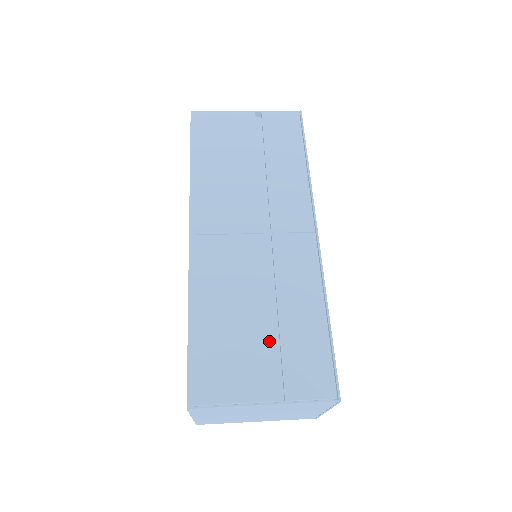
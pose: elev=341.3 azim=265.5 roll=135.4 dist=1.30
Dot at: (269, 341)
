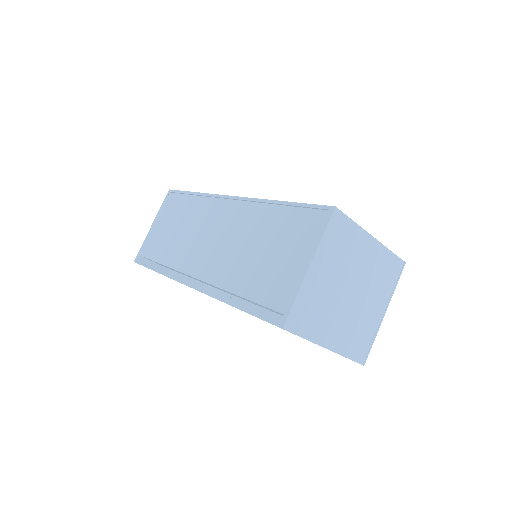
Dot at: occluded
